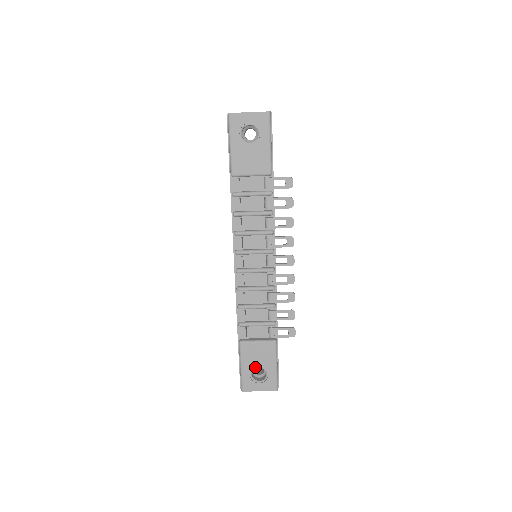
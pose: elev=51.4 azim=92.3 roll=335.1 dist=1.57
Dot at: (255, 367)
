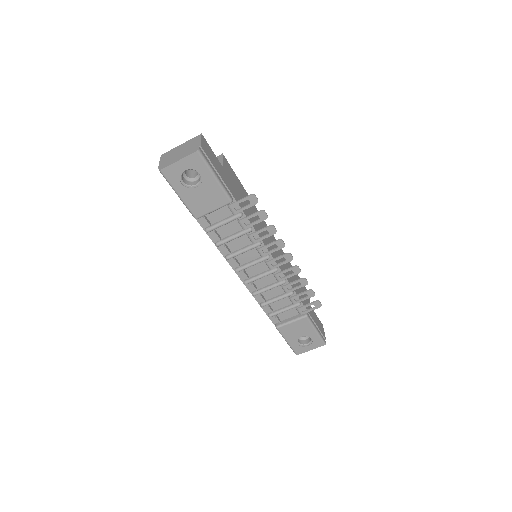
Dot at: (298, 337)
